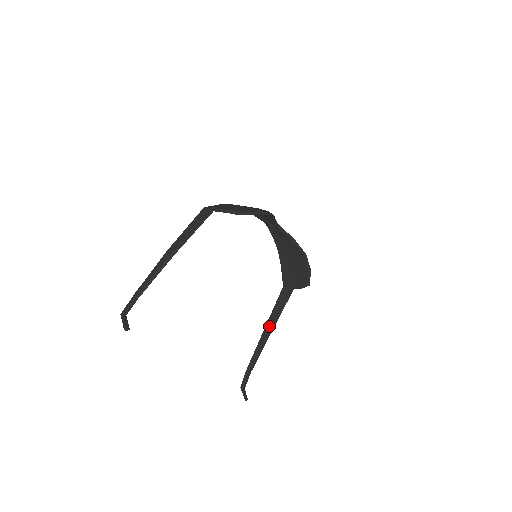
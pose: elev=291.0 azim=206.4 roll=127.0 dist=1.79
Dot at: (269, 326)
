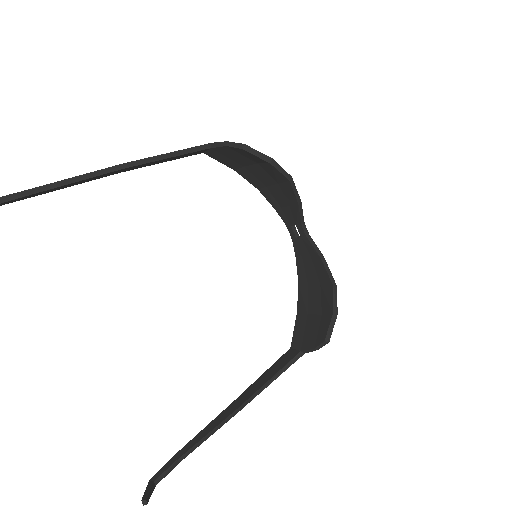
Dot at: (244, 396)
